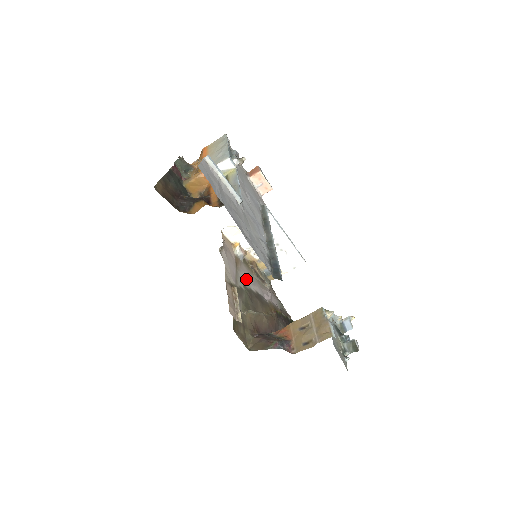
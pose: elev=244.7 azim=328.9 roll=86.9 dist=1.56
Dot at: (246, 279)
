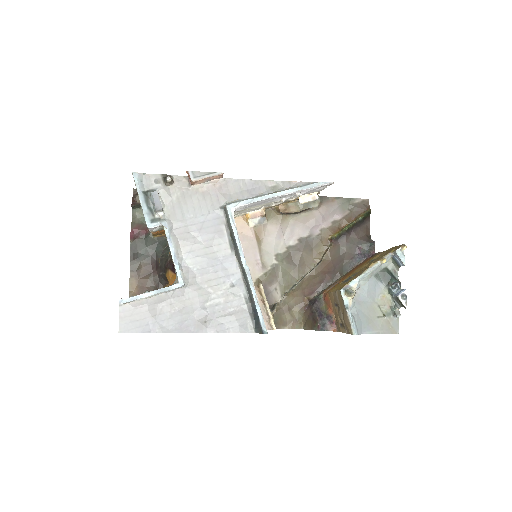
Dot at: (277, 243)
